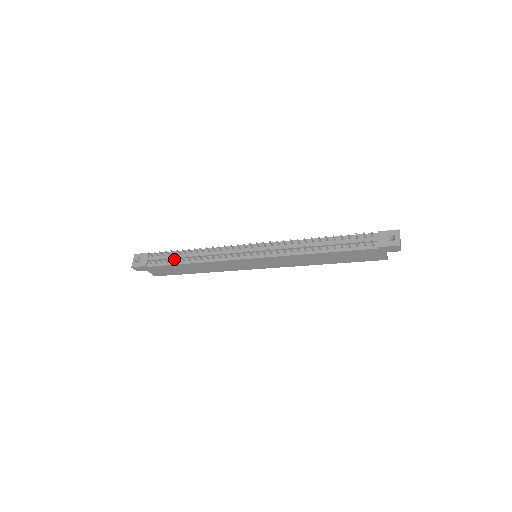
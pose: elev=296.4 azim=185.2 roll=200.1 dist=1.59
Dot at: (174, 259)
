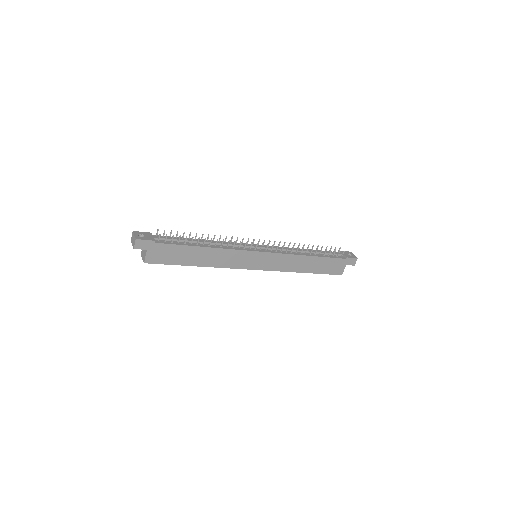
Dot at: (184, 242)
